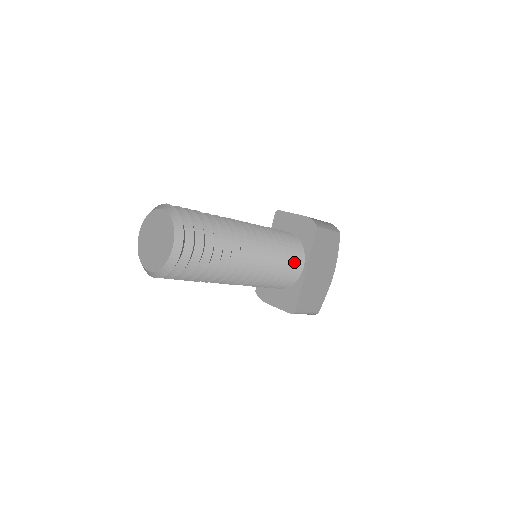
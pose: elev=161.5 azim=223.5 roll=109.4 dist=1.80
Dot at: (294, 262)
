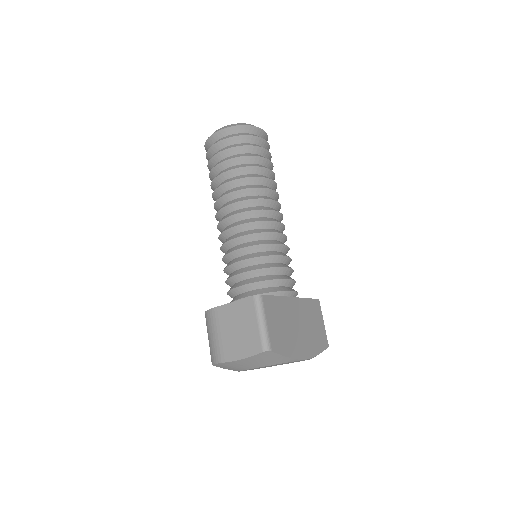
Dot at: (289, 277)
